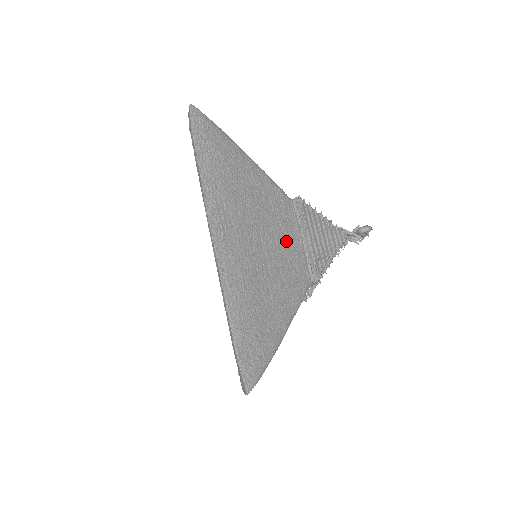
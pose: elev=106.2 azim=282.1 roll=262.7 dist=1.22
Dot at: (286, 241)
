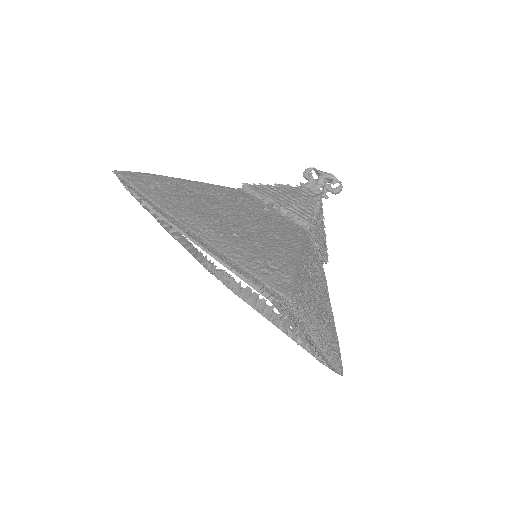
Dot at: (319, 271)
